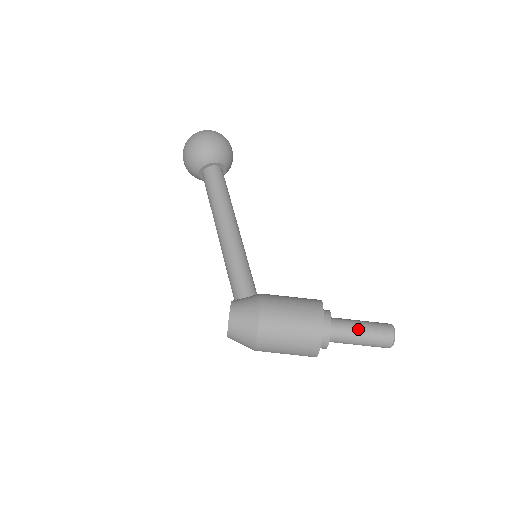
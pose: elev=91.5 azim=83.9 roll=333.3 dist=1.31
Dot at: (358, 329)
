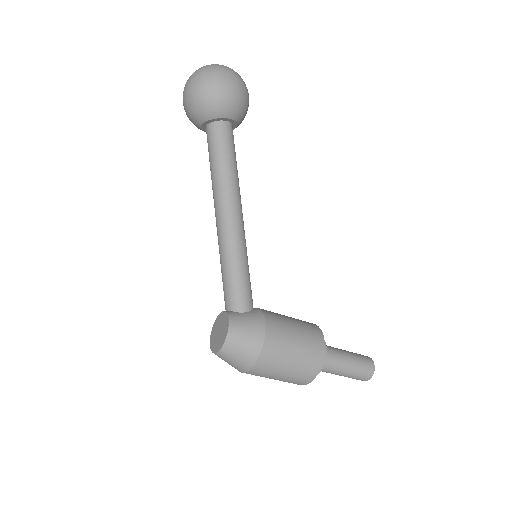
Dot at: (346, 363)
